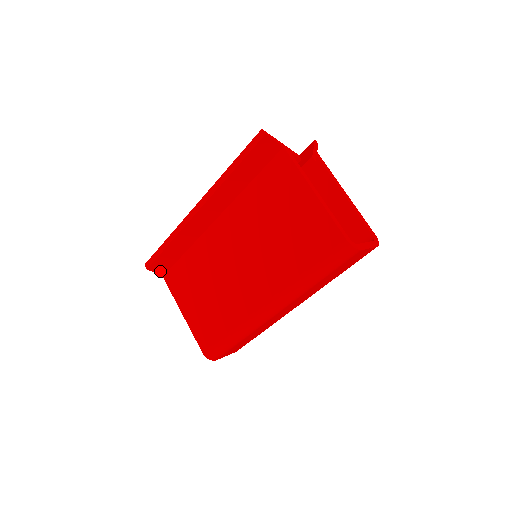
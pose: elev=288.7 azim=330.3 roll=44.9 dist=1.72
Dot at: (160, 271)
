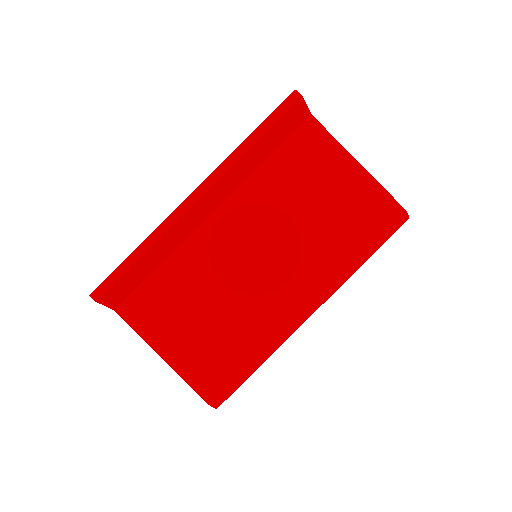
Dot at: (113, 301)
